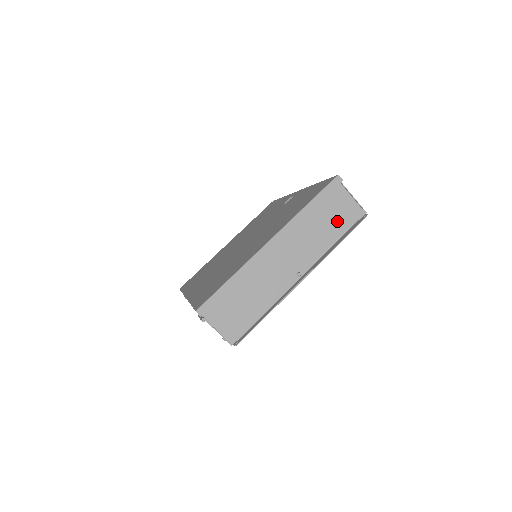
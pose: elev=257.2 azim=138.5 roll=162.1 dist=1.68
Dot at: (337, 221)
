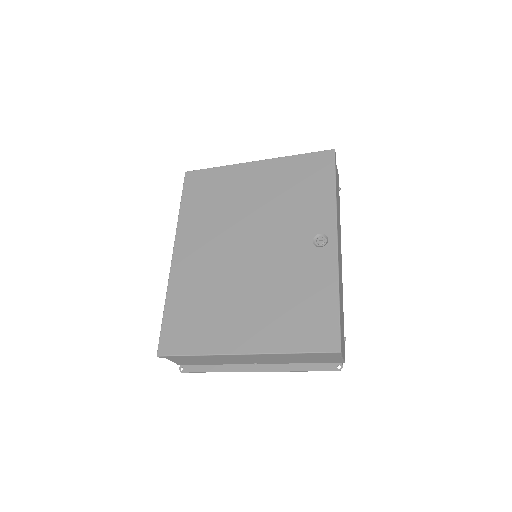
Dot at: (314, 359)
